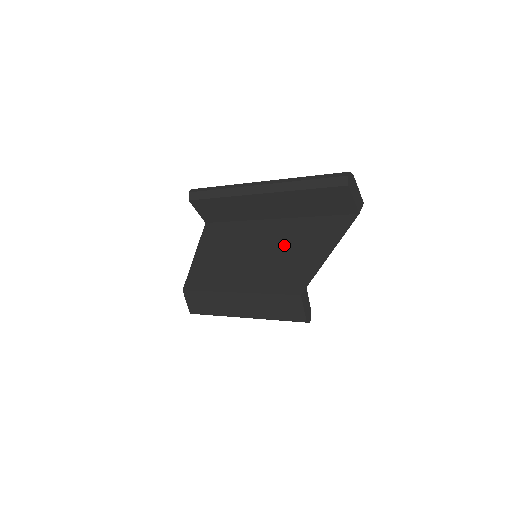
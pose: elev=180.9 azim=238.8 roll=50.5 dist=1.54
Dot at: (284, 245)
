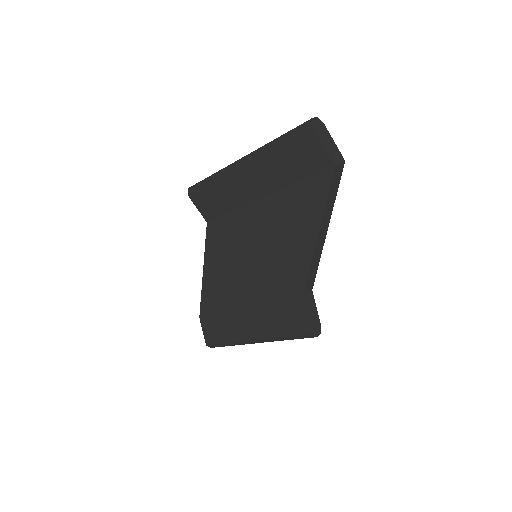
Dot at: (275, 230)
